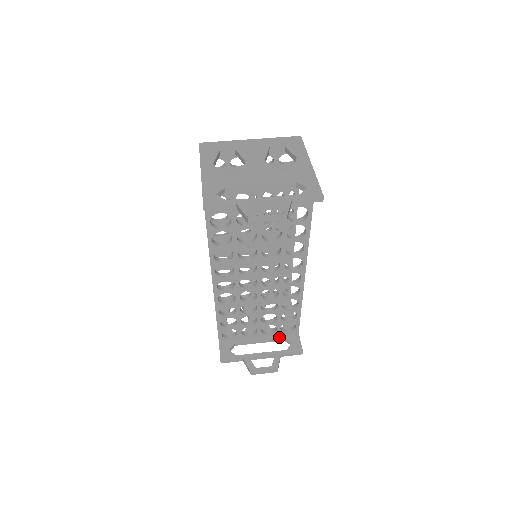
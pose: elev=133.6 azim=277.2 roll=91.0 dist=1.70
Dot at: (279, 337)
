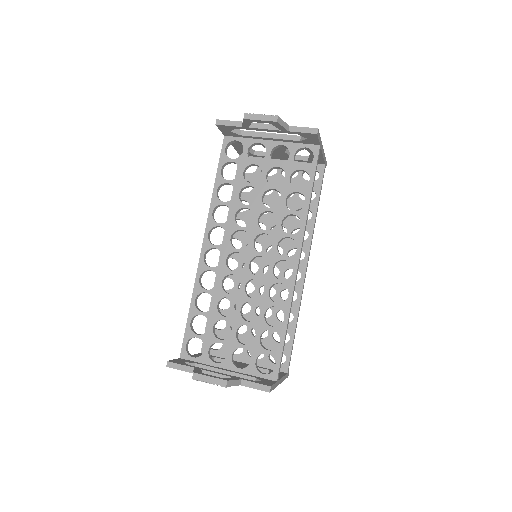
Dot at: (250, 375)
